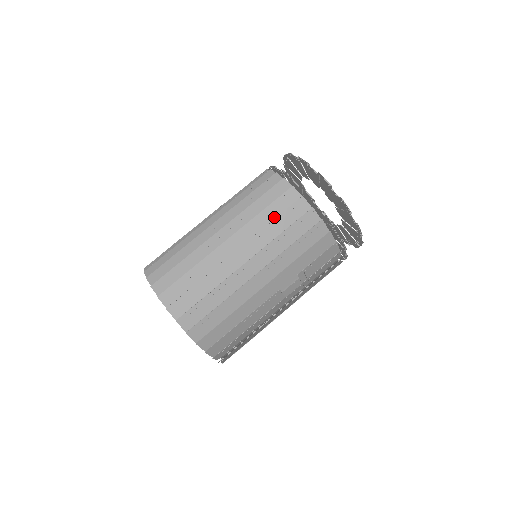
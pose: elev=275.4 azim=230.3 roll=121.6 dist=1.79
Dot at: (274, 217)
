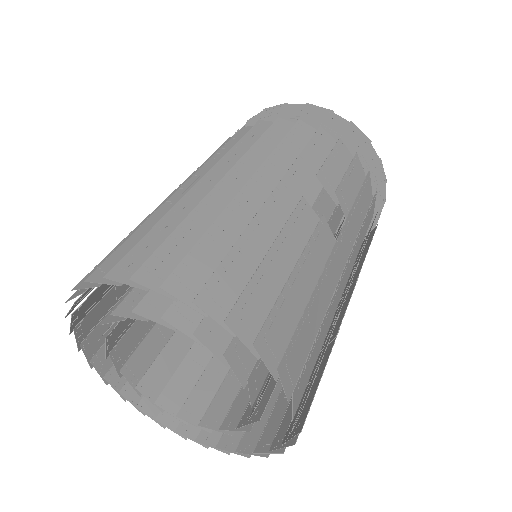
Dot at: occluded
